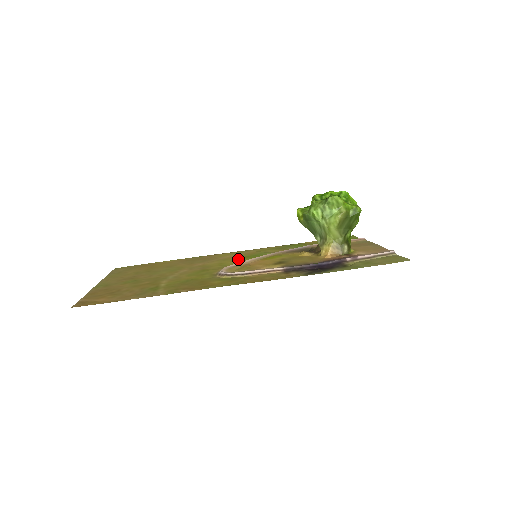
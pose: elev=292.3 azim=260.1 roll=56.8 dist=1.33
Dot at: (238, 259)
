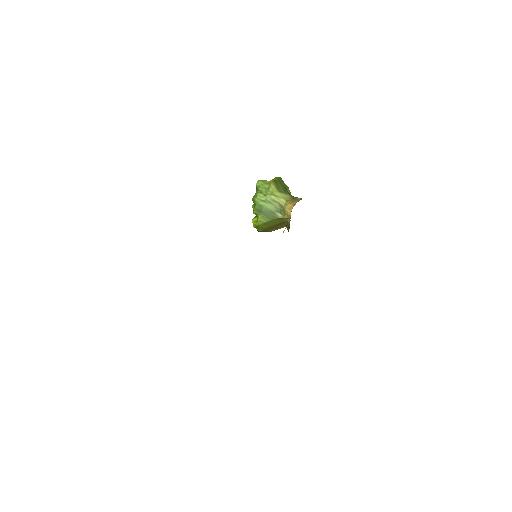
Dot at: occluded
